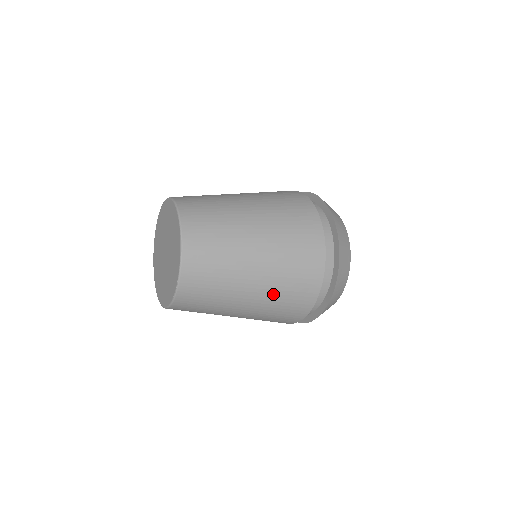
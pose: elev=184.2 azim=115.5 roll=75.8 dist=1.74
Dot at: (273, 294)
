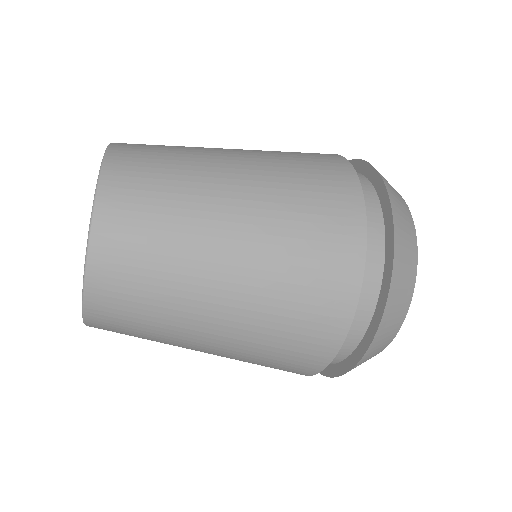
Dot at: (271, 281)
